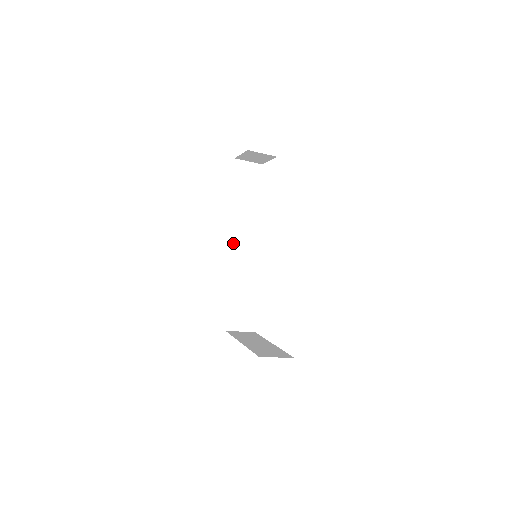
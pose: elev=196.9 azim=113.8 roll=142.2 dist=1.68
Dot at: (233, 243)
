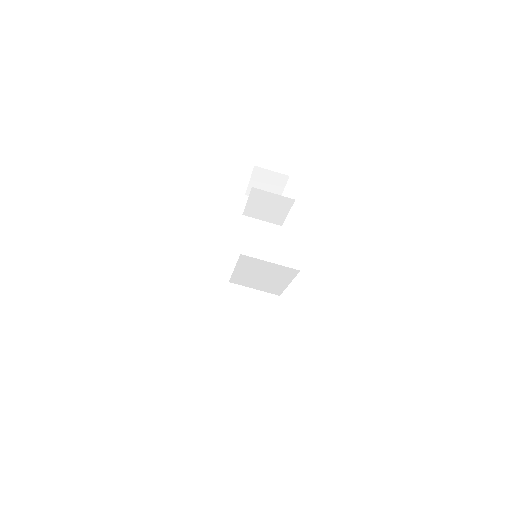
Dot at: occluded
